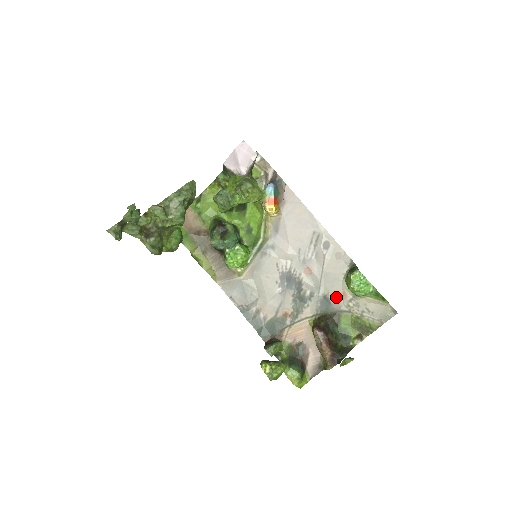
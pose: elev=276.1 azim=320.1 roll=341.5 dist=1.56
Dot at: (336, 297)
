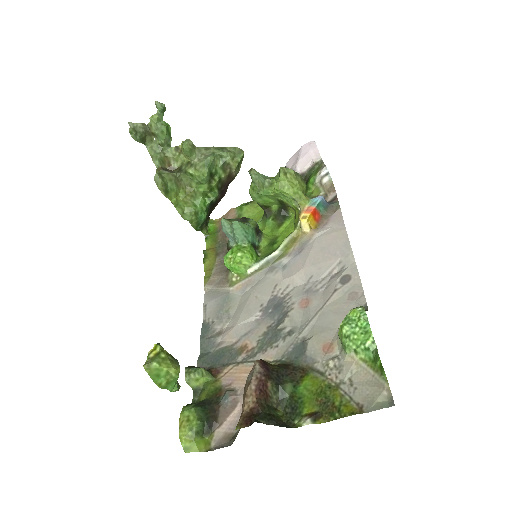
Dot at: (318, 347)
